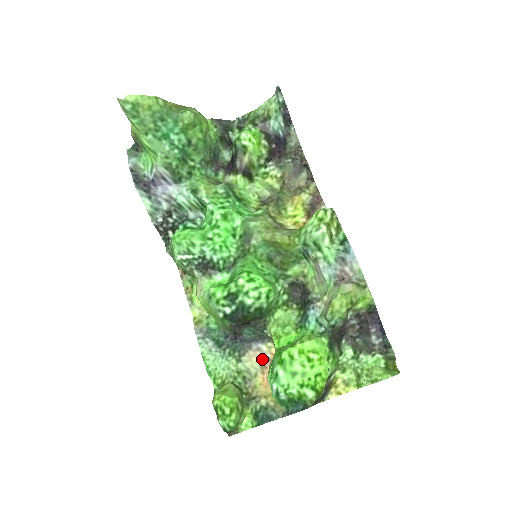
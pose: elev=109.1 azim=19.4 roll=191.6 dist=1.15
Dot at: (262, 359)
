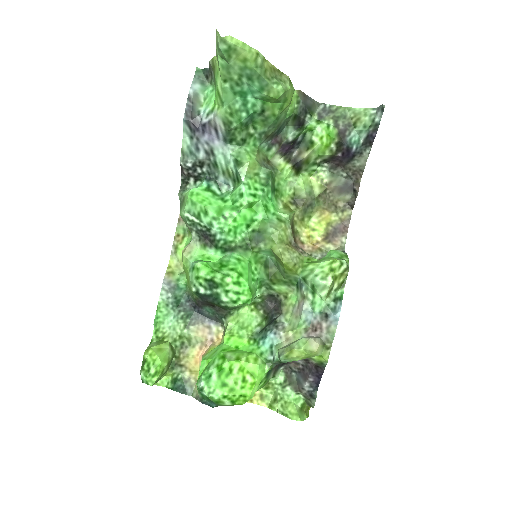
Dot at: (207, 337)
